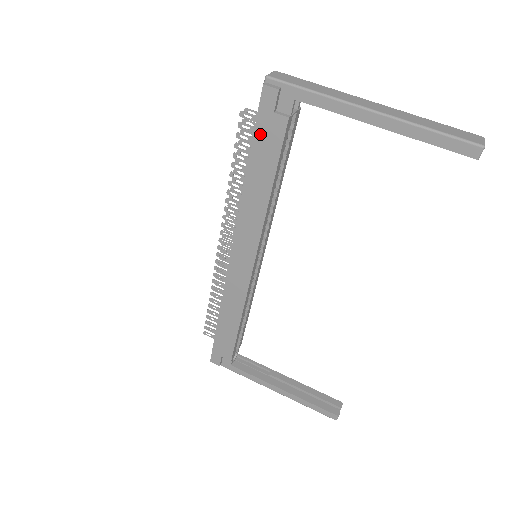
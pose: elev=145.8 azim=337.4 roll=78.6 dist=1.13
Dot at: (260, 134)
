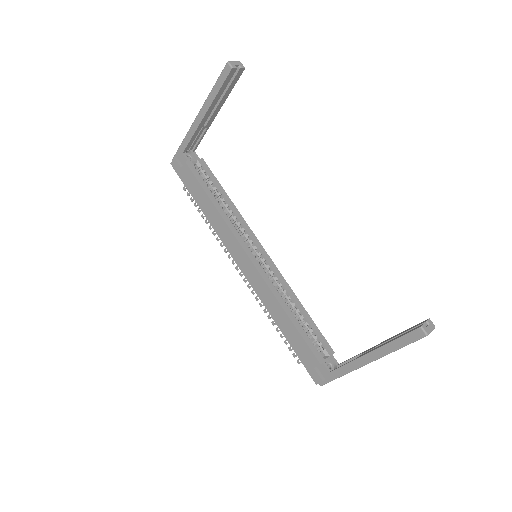
Dot at: (187, 184)
